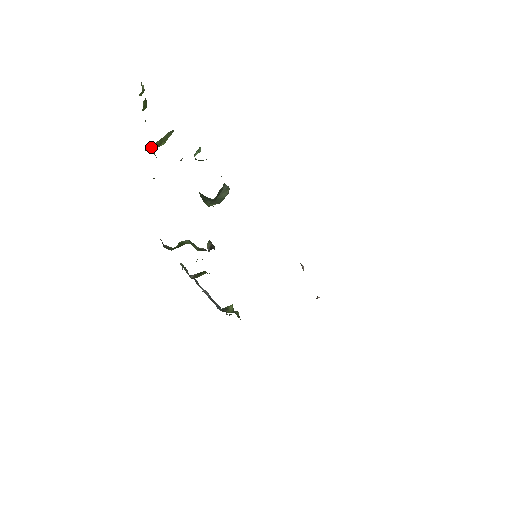
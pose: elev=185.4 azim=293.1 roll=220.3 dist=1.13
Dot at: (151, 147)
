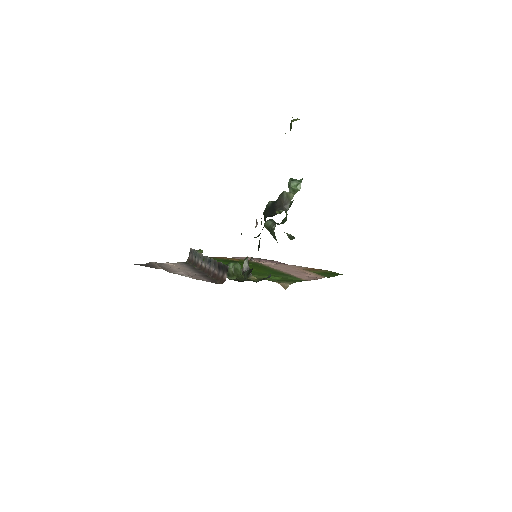
Dot at: occluded
